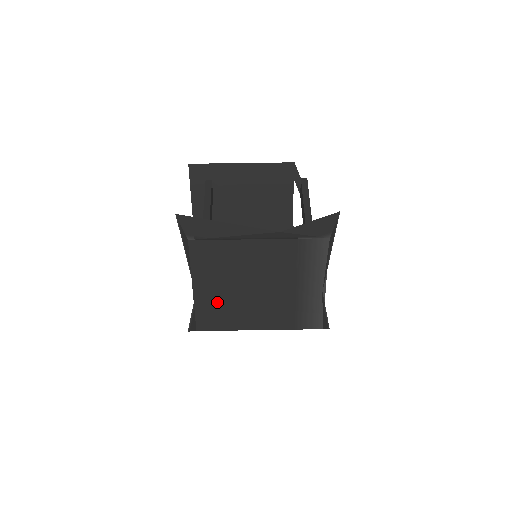
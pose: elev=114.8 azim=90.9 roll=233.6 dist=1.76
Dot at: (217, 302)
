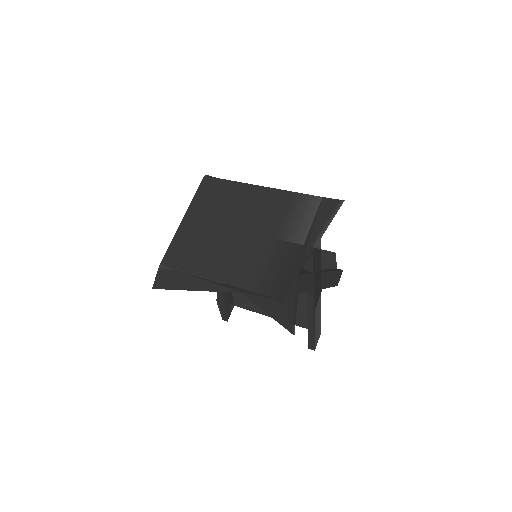
Dot at: (195, 238)
